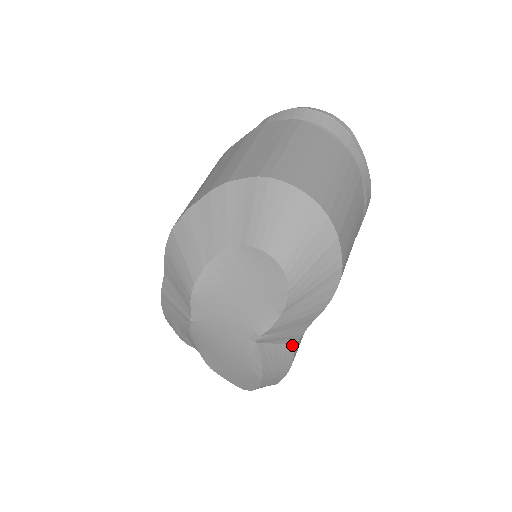
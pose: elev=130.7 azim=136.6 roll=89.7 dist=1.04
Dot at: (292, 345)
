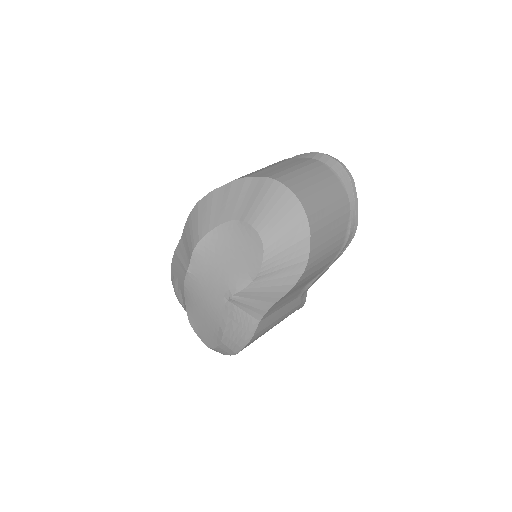
Dot at: (257, 320)
